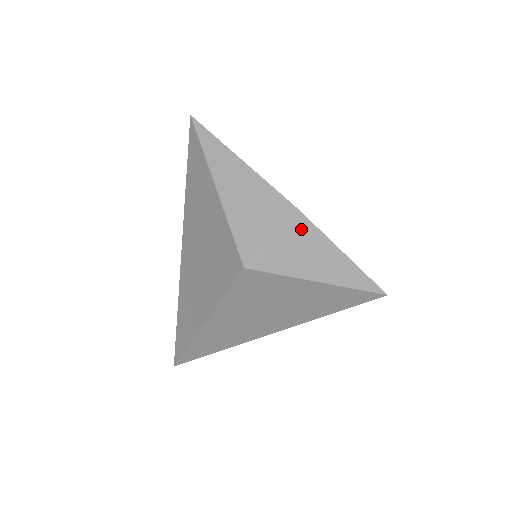
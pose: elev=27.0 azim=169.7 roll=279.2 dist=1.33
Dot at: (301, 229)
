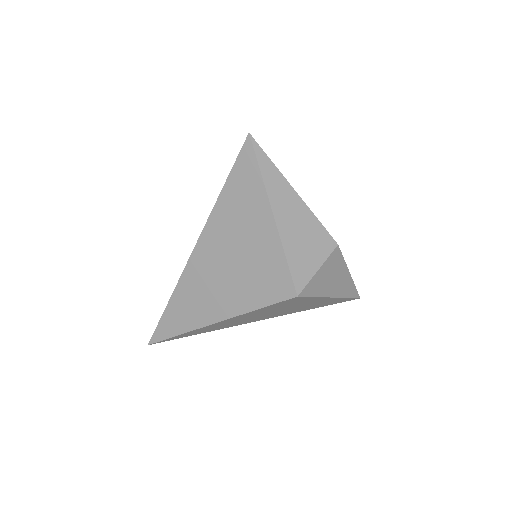
Dot at: (335, 260)
